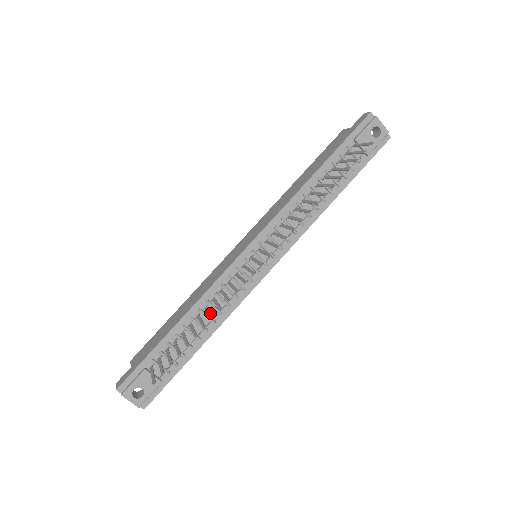
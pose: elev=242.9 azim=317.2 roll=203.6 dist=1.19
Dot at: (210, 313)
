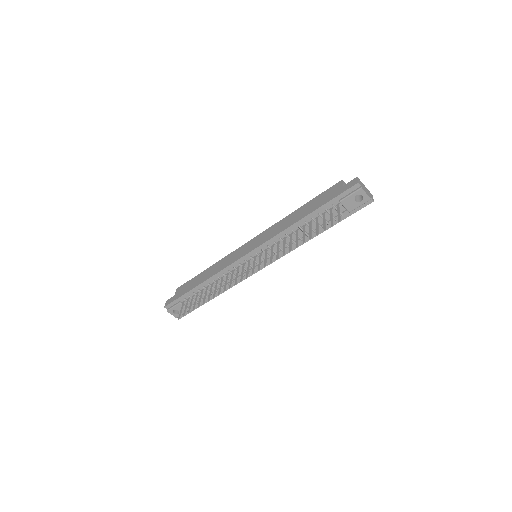
Dot at: (215, 290)
